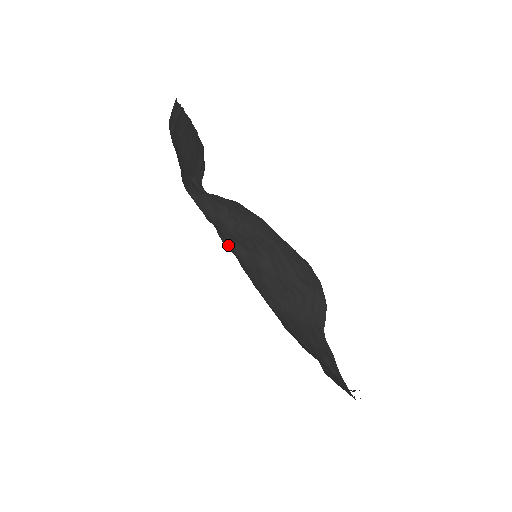
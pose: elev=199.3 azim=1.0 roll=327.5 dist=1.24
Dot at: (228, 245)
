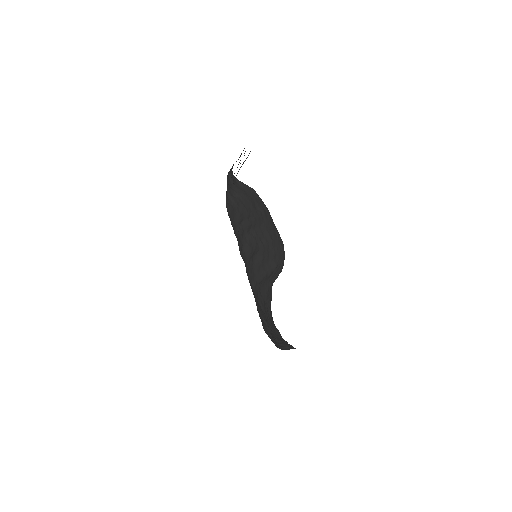
Dot at: (241, 249)
